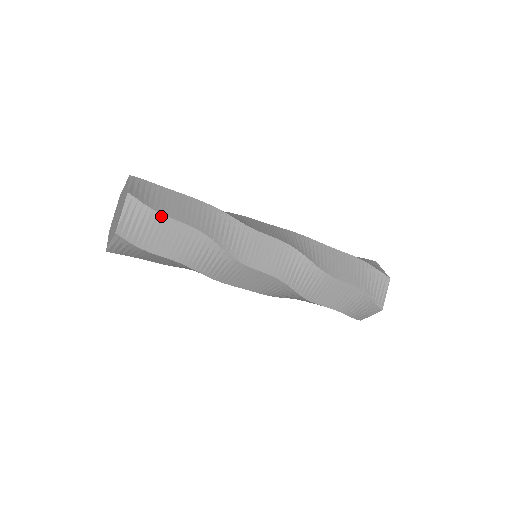
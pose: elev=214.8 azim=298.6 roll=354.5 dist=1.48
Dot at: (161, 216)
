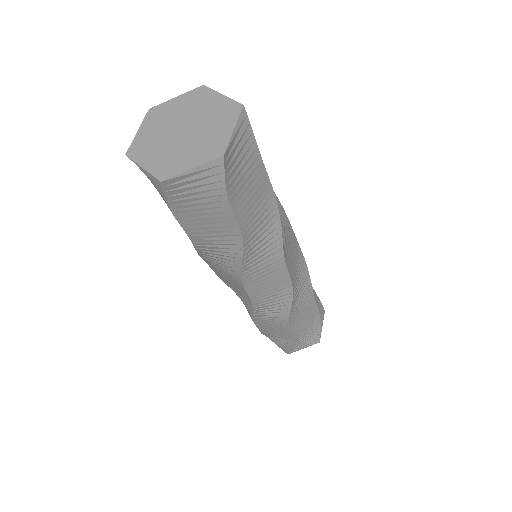
Dot at: (226, 204)
